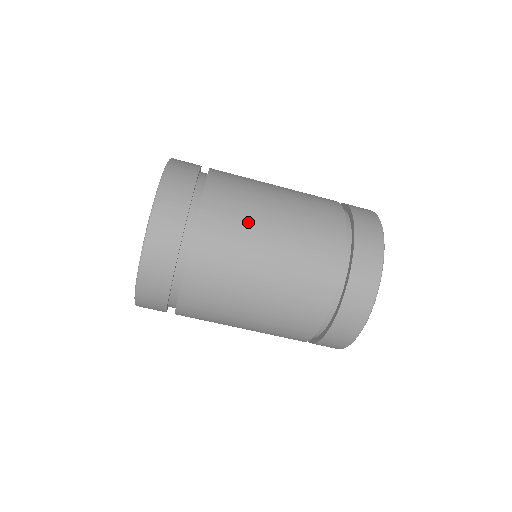
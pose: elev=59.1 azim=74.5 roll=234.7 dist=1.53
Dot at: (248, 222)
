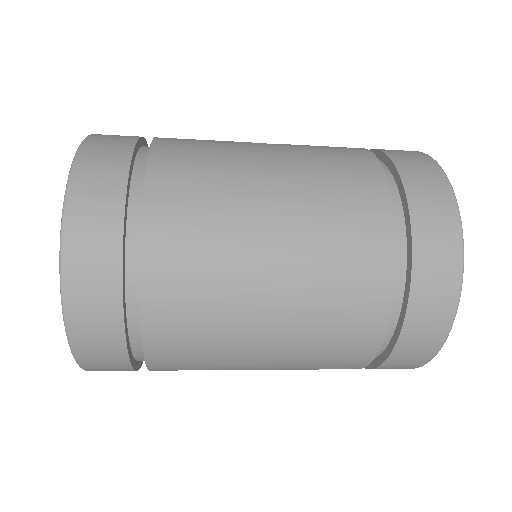
Dot at: (228, 245)
